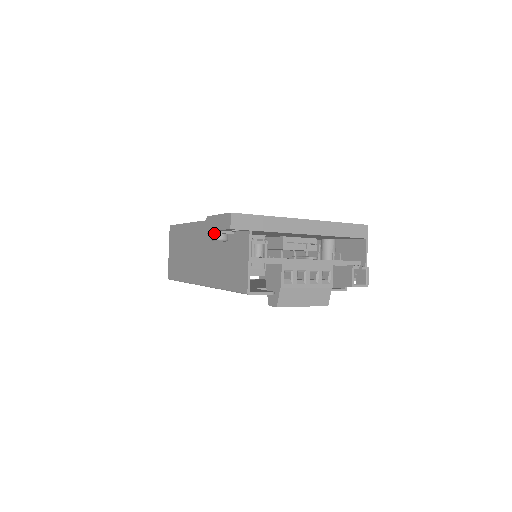
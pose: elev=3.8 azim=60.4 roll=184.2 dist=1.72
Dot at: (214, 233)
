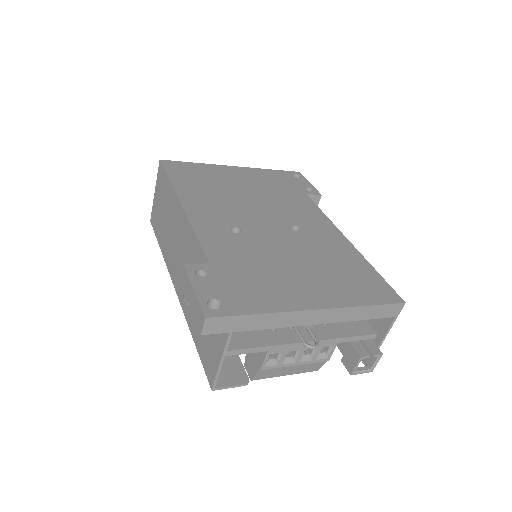
Dot at: occluded
